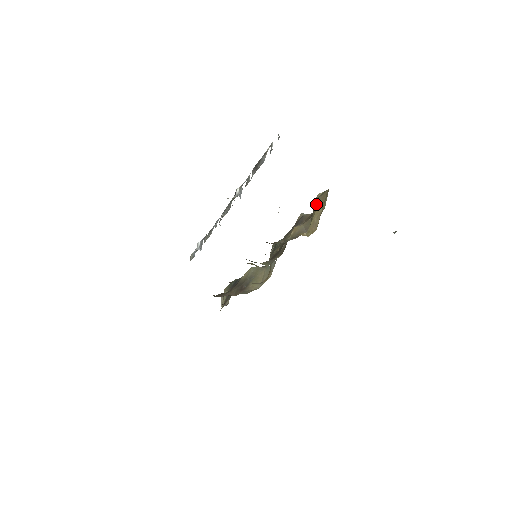
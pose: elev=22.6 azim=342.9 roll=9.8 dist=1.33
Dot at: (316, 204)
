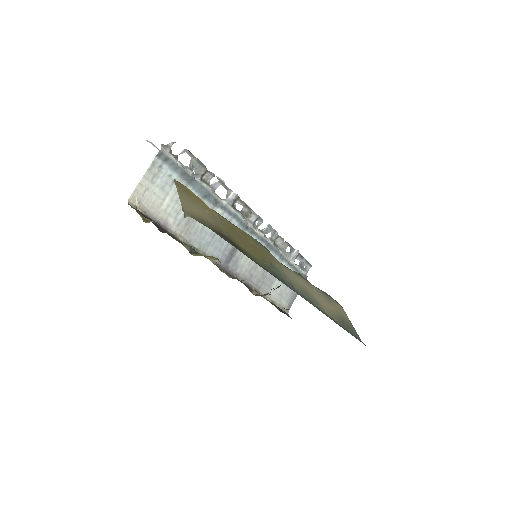
Dot at: occluded
